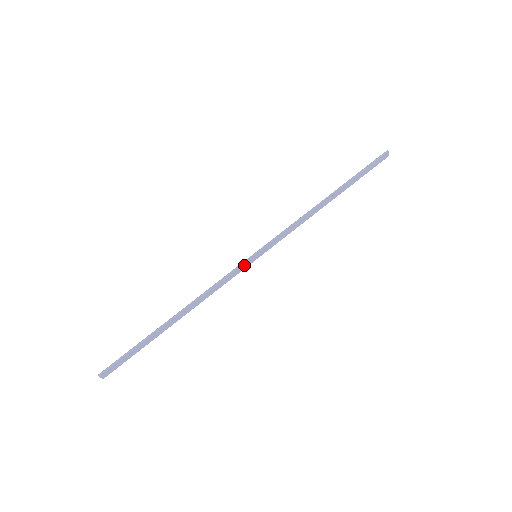
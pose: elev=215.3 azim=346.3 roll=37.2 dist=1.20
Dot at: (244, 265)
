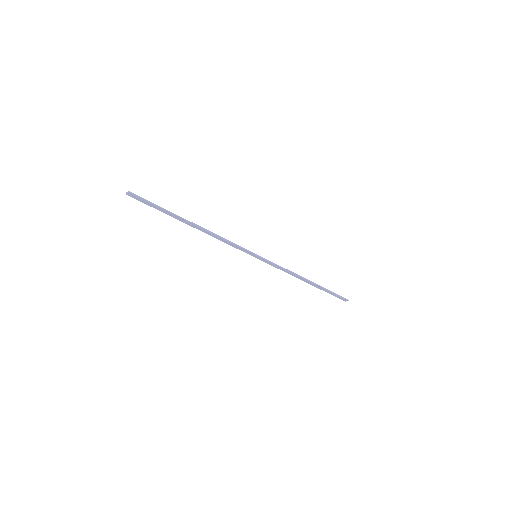
Dot at: (247, 252)
